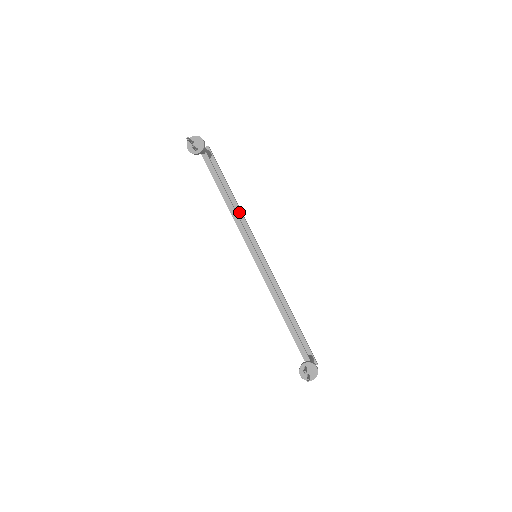
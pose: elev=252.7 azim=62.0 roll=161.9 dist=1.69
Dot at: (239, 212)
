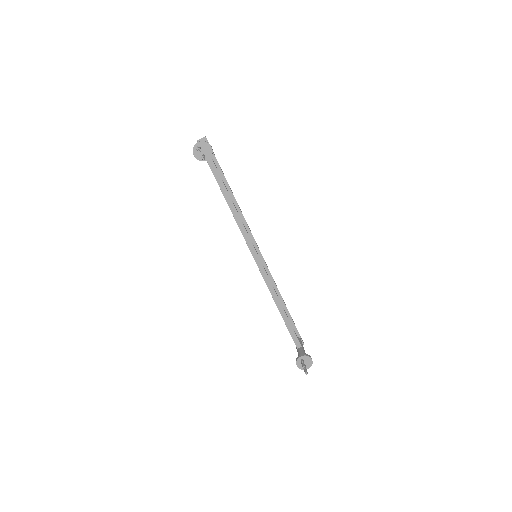
Dot at: (237, 208)
